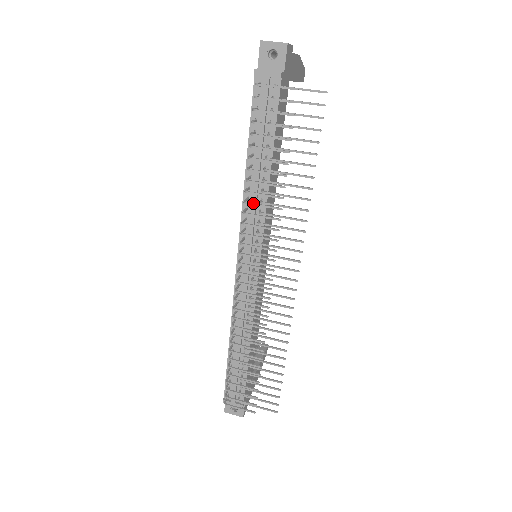
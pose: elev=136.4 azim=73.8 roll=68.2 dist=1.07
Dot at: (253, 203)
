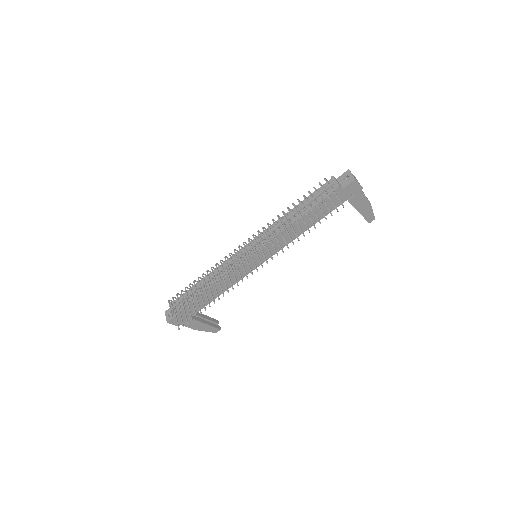
Dot at: (274, 222)
